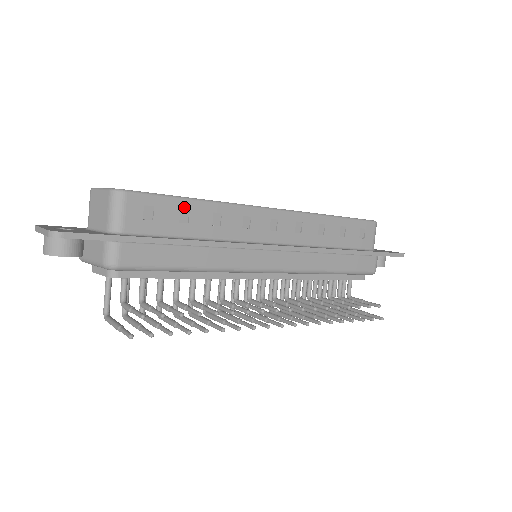
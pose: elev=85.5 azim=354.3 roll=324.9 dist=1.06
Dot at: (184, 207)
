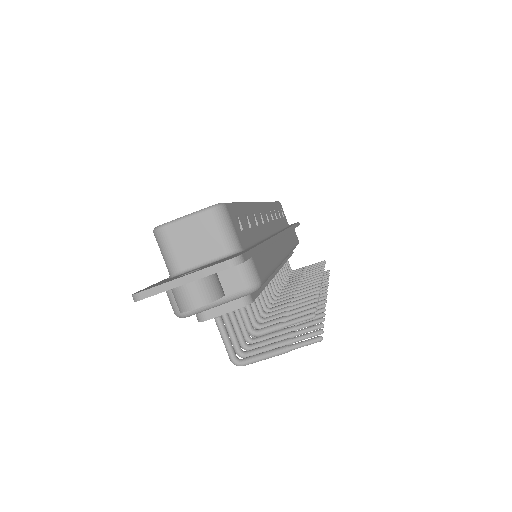
Dot at: (244, 212)
